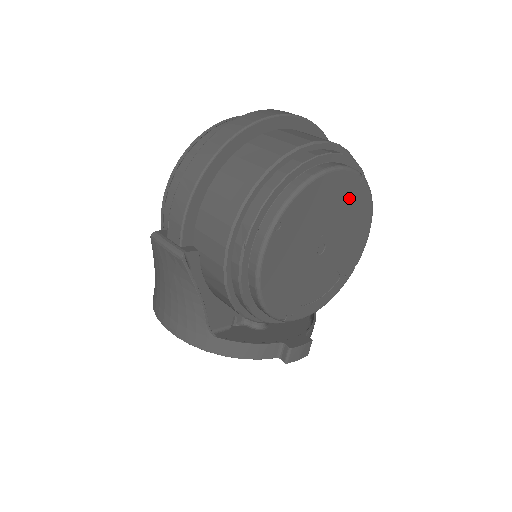
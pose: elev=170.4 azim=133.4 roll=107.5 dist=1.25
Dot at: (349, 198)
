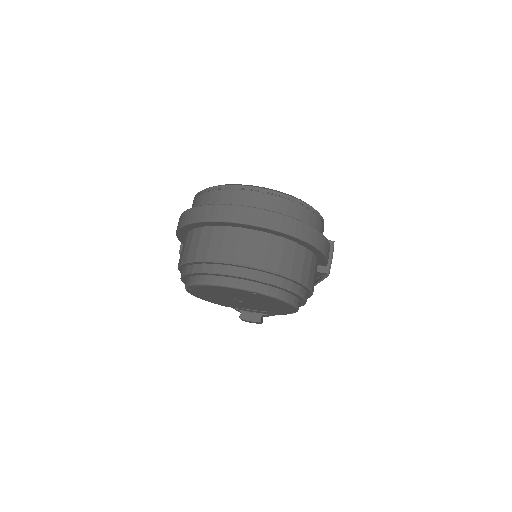
Dot at: (251, 295)
